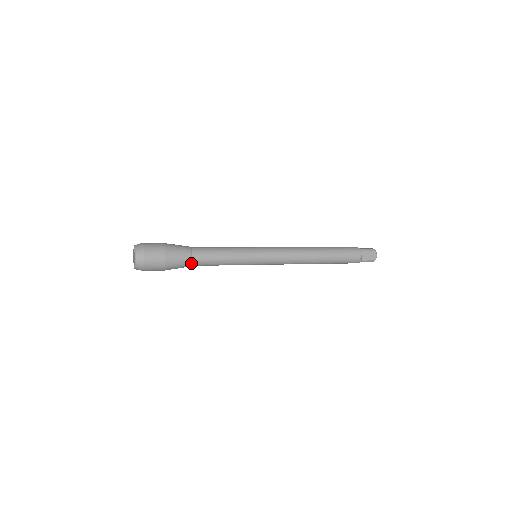
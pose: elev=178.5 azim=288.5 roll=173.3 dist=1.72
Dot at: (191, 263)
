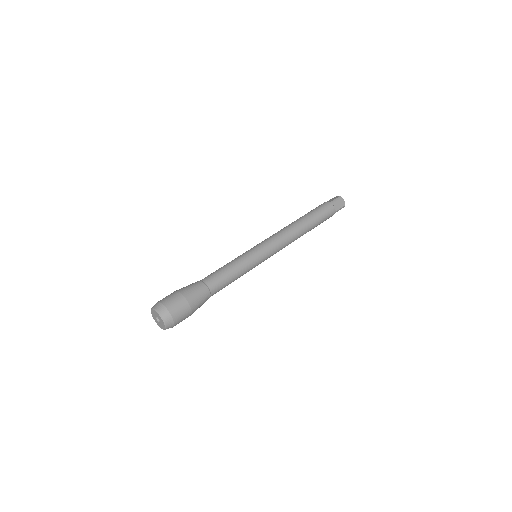
Dot at: occluded
